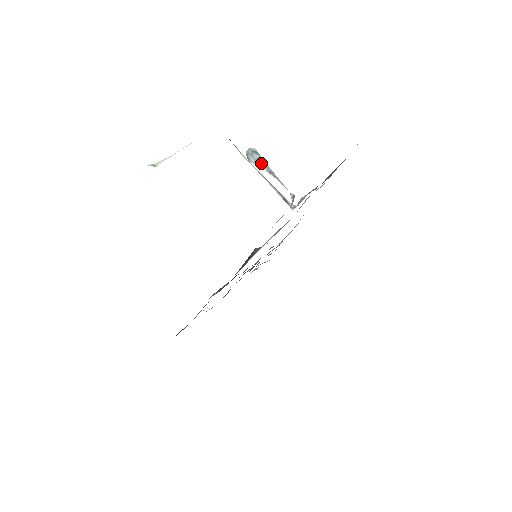
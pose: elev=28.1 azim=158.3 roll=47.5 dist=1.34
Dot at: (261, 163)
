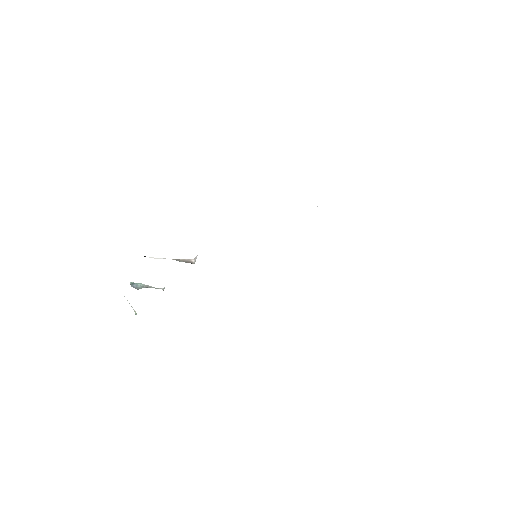
Dot at: (140, 287)
